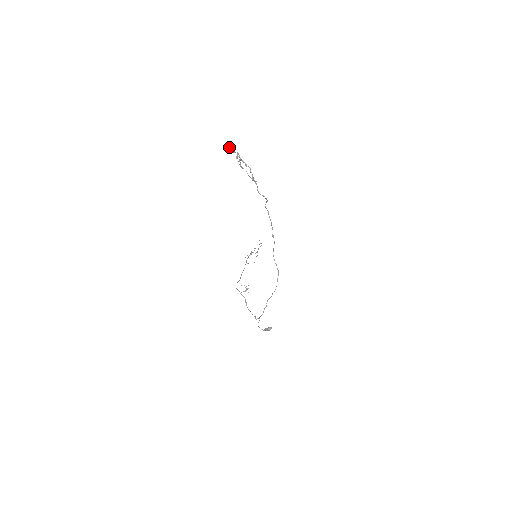
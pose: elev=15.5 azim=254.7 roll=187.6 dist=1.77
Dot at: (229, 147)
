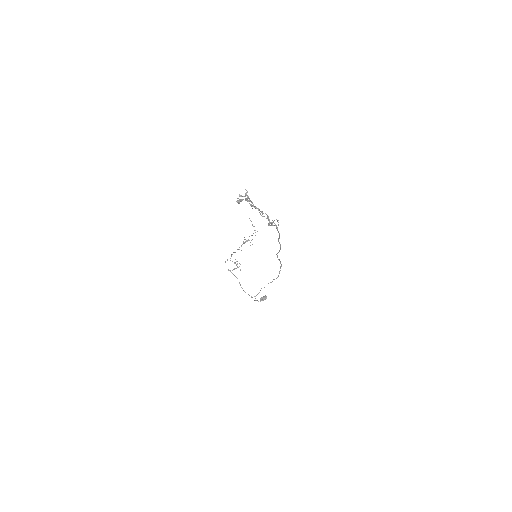
Dot at: (240, 201)
